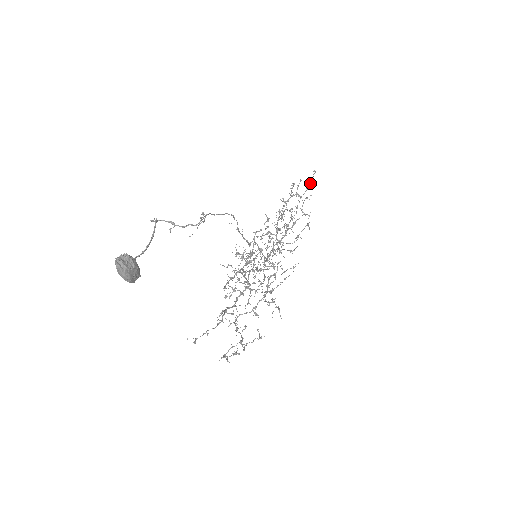
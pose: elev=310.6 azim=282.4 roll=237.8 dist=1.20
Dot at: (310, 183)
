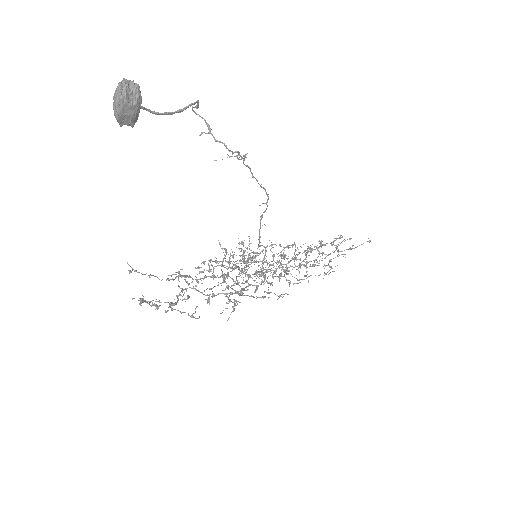
Dot at: (357, 246)
